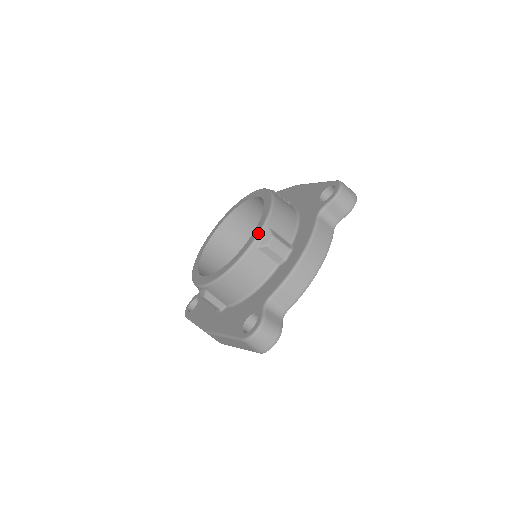
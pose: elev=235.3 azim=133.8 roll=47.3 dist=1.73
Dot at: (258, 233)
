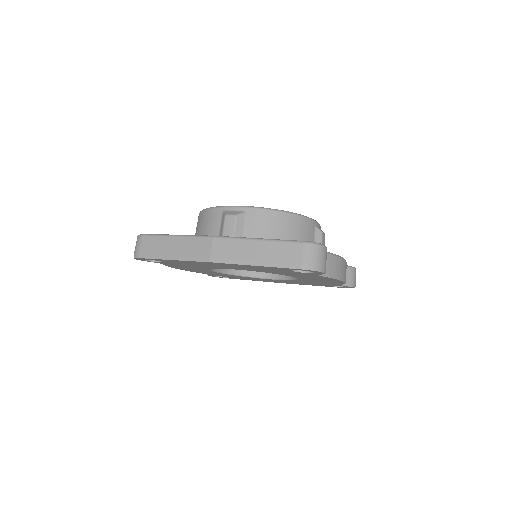
Dot at: occluded
